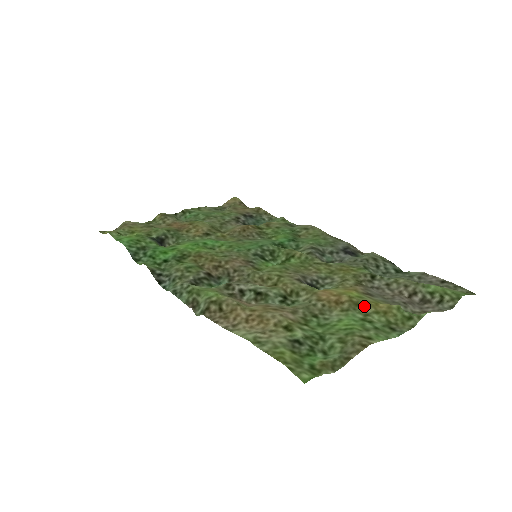
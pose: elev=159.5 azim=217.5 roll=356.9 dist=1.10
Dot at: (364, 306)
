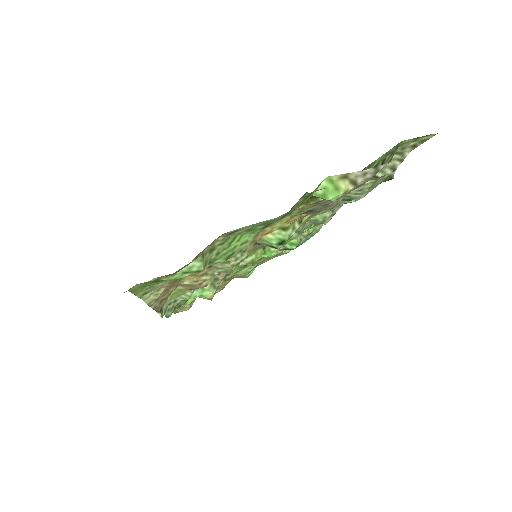
Dot at: occluded
